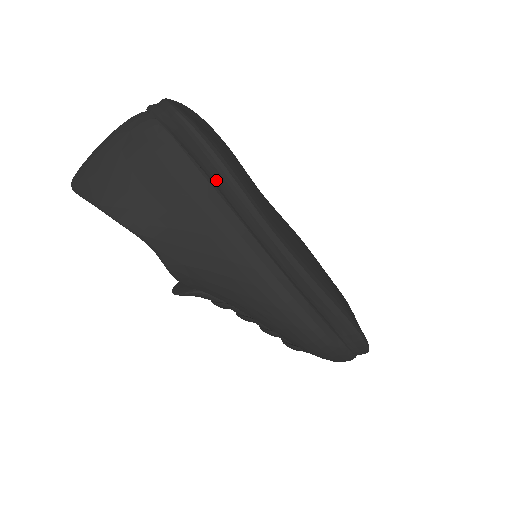
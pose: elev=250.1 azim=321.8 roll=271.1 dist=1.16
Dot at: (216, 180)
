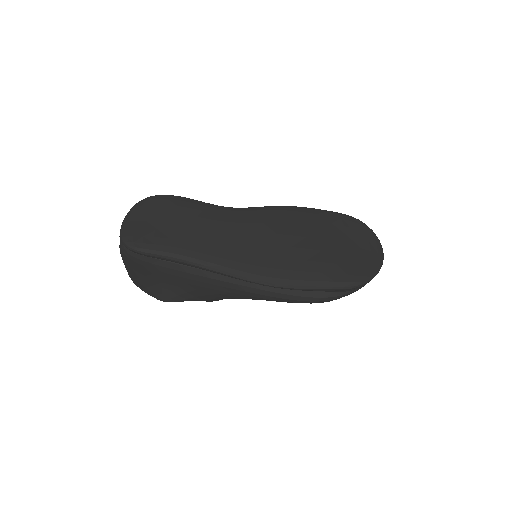
Dot at: (182, 264)
